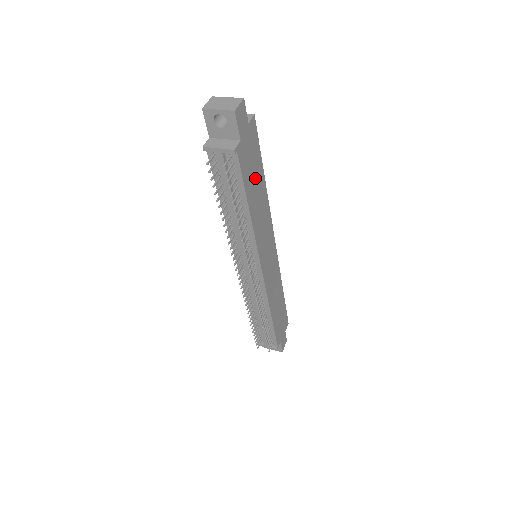
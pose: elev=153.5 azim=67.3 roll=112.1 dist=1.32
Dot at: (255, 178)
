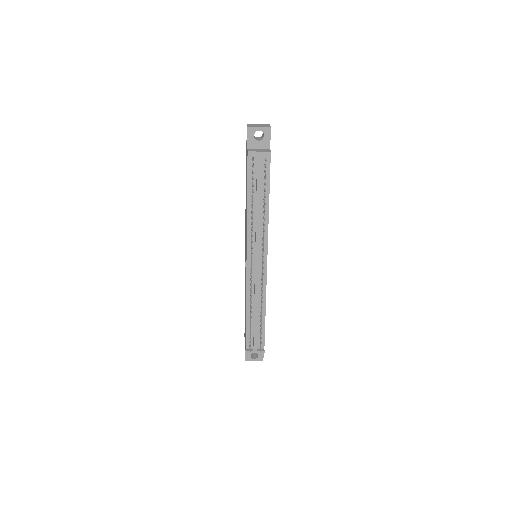
Dot at: occluded
